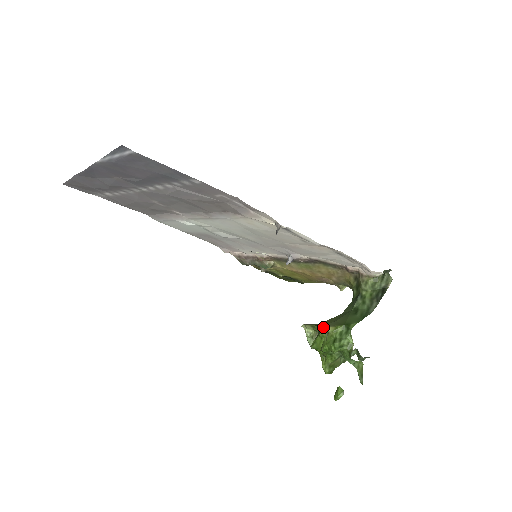
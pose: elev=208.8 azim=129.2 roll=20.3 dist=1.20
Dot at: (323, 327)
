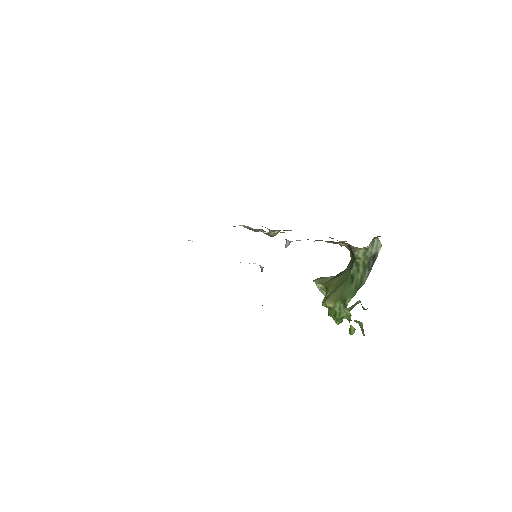
Dot at: (325, 300)
